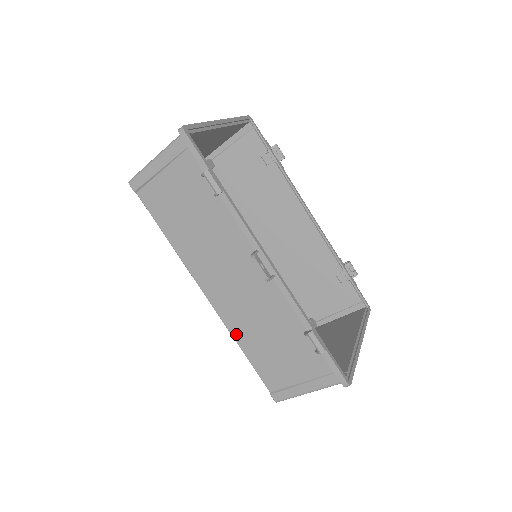
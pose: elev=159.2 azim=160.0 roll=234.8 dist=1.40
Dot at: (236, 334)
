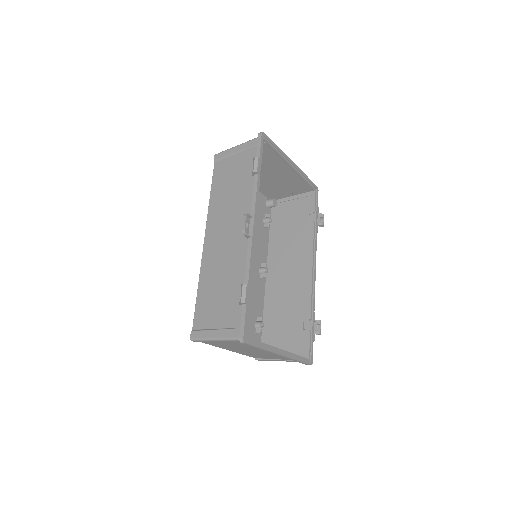
Dot at: (202, 274)
